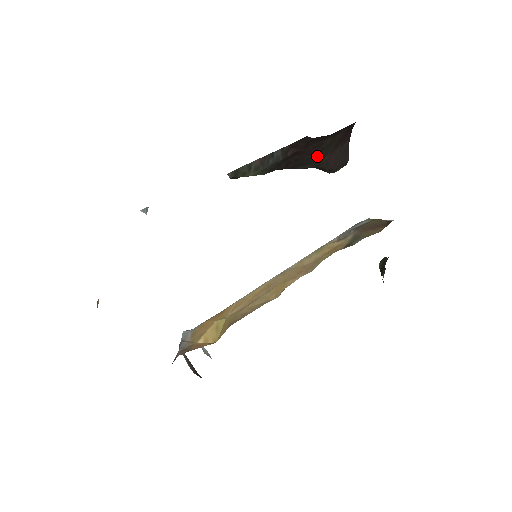
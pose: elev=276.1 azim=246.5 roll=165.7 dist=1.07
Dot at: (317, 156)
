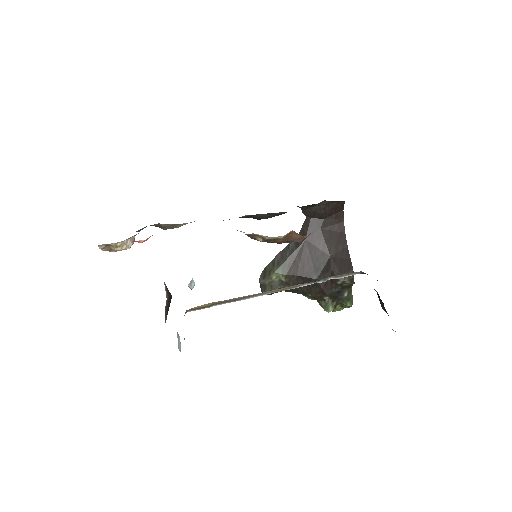
Dot at: (323, 254)
